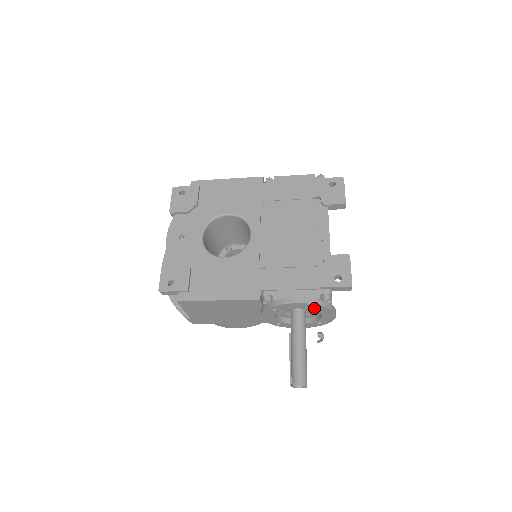
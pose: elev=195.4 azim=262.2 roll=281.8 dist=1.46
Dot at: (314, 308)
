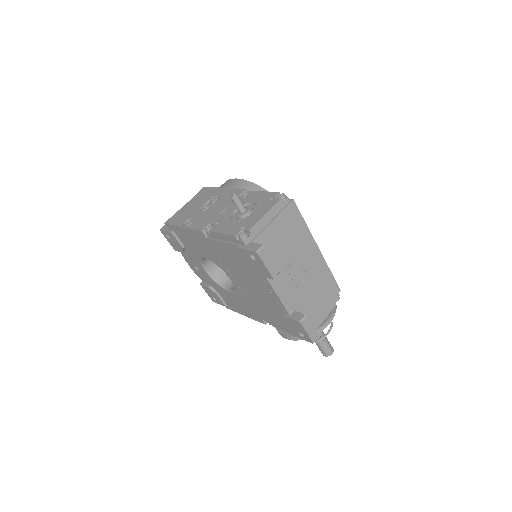
Dot at: occluded
